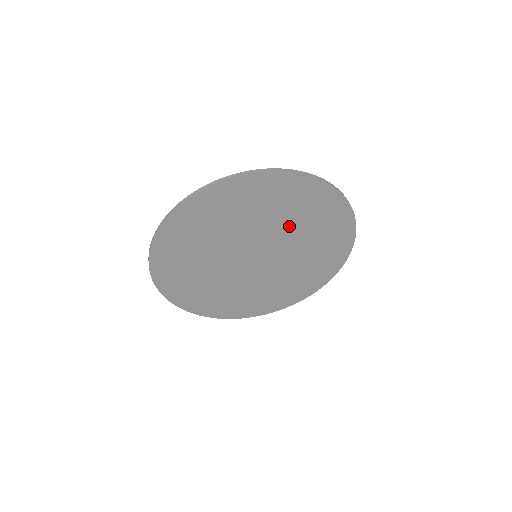
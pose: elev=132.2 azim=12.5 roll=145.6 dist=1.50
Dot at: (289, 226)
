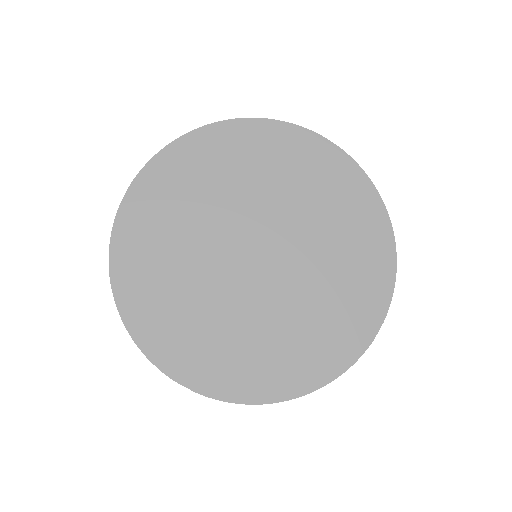
Dot at: (296, 206)
